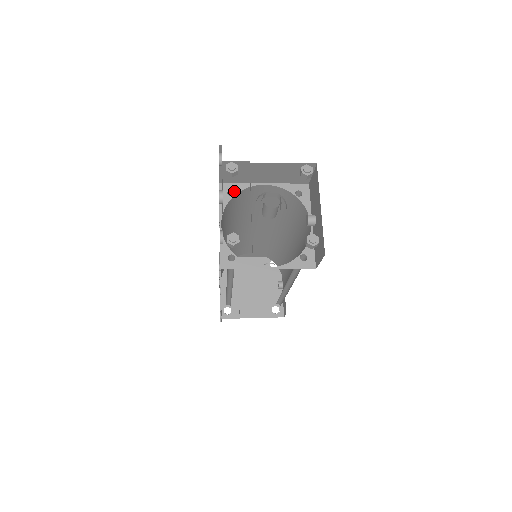
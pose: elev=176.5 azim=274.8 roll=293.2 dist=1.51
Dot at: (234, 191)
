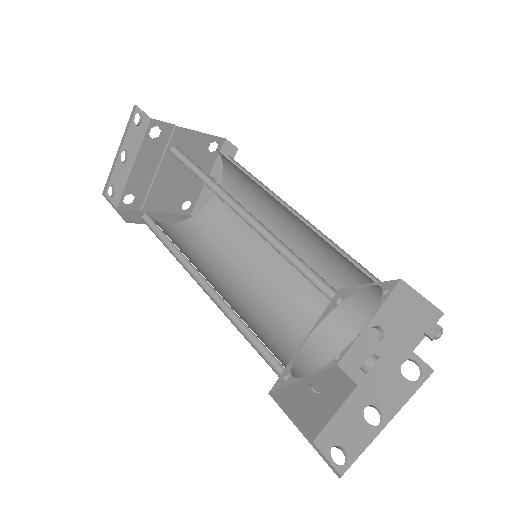
Dot at: (344, 298)
